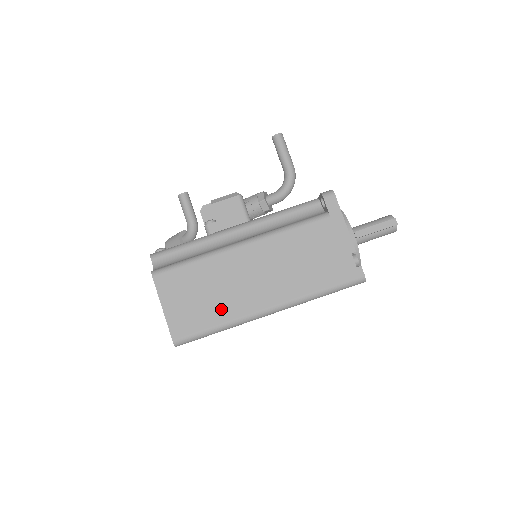
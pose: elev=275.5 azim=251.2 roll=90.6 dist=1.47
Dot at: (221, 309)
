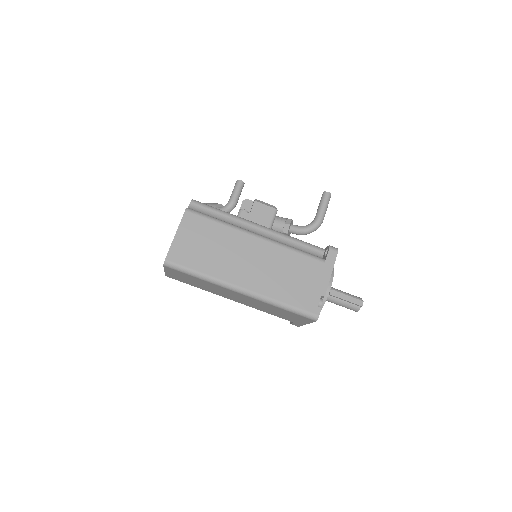
Dot at: (212, 264)
